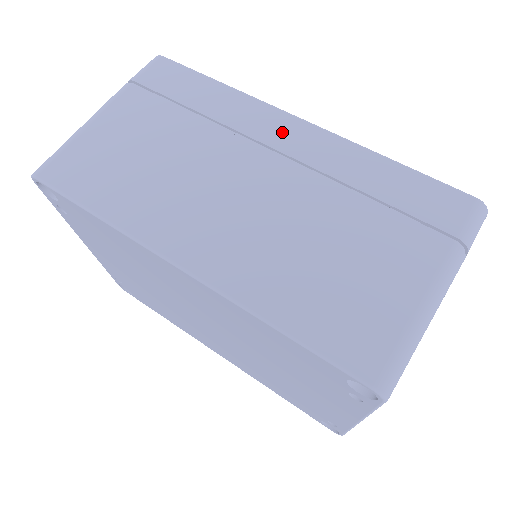
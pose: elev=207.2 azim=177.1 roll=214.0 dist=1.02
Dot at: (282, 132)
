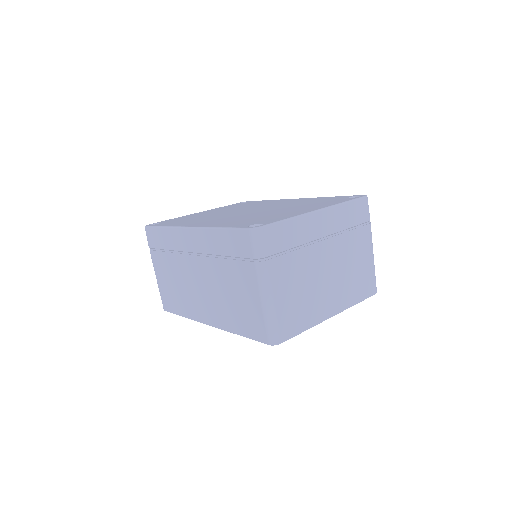
Dot at: (189, 241)
